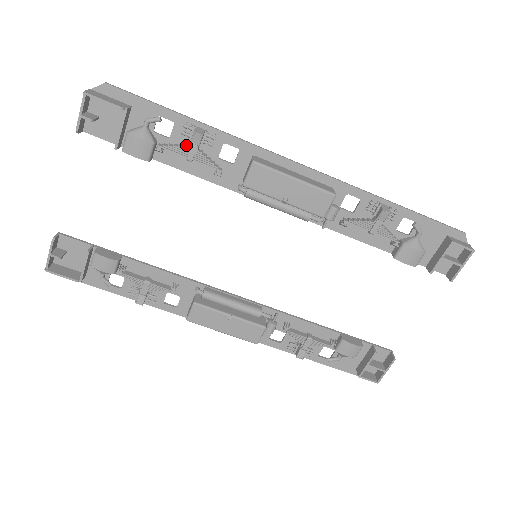
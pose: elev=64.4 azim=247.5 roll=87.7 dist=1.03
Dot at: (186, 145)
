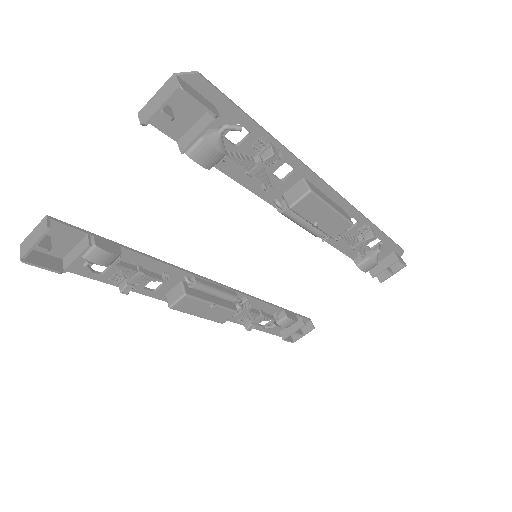
Dot at: (253, 159)
